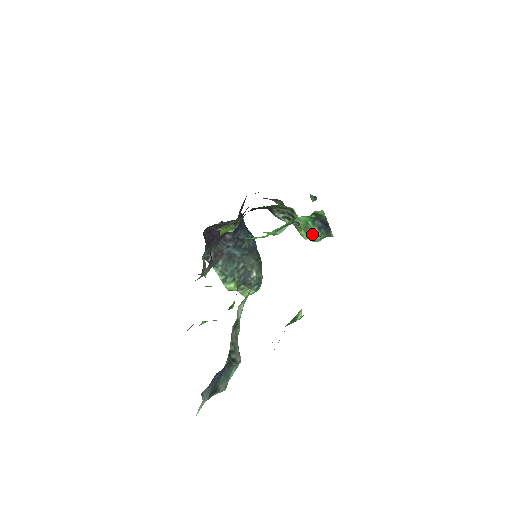
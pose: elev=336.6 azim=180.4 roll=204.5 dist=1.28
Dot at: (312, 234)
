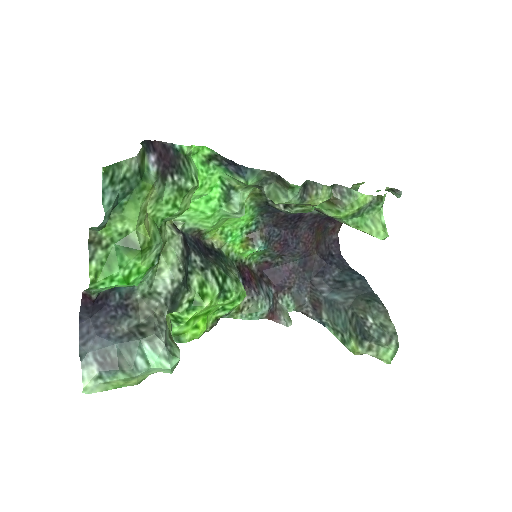
Dot at: (271, 195)
